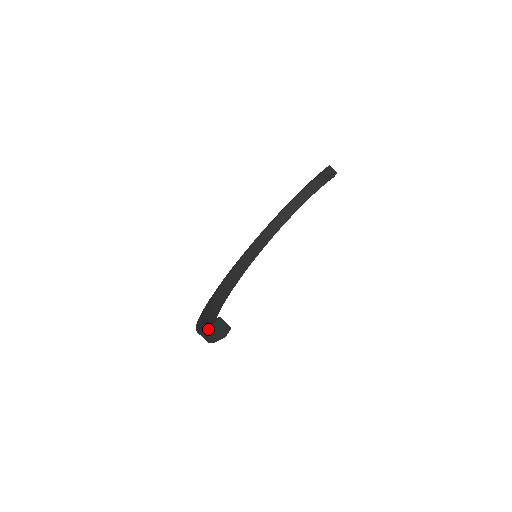
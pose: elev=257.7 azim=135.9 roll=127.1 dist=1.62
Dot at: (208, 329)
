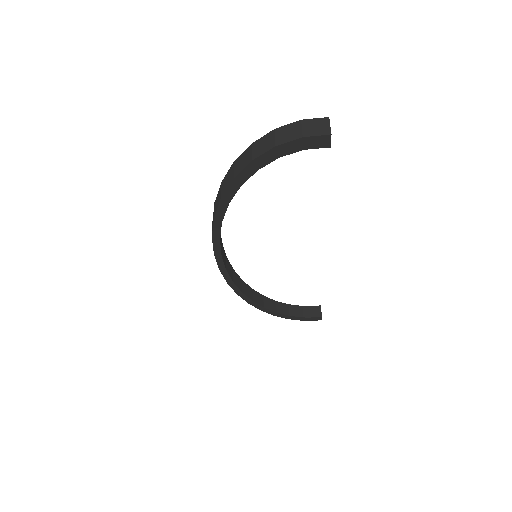
Dot at: (314, 119)
